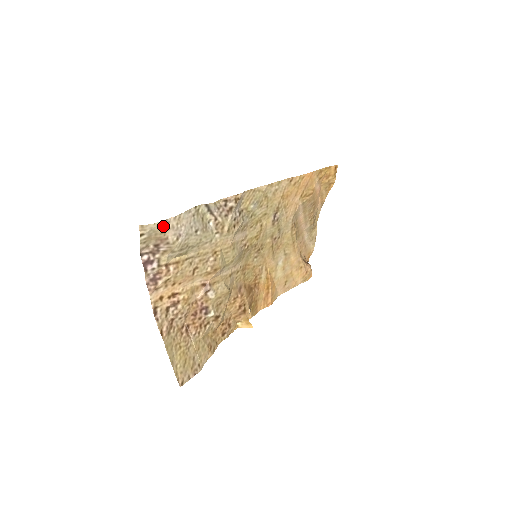
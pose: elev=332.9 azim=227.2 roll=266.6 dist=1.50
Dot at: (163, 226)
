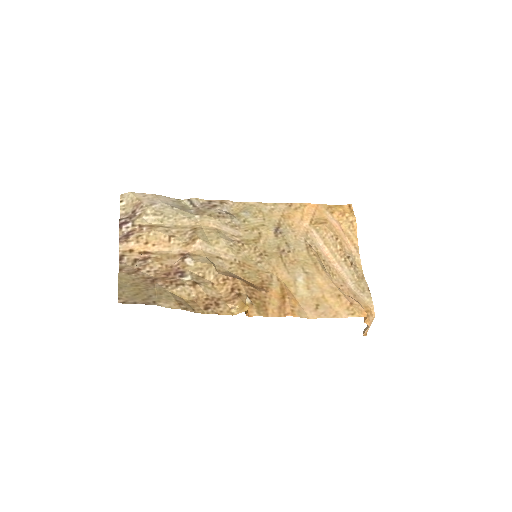
Dot at: (139, 196)
